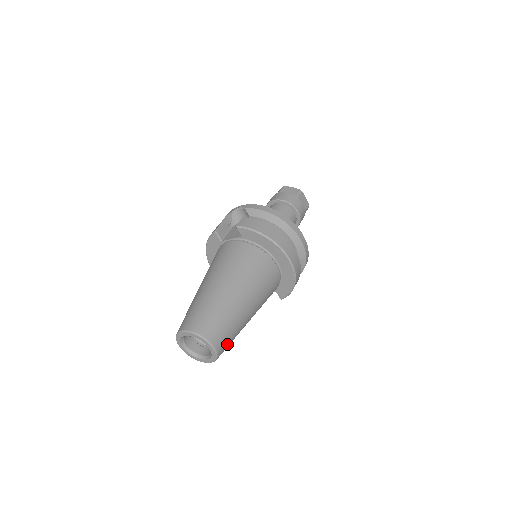
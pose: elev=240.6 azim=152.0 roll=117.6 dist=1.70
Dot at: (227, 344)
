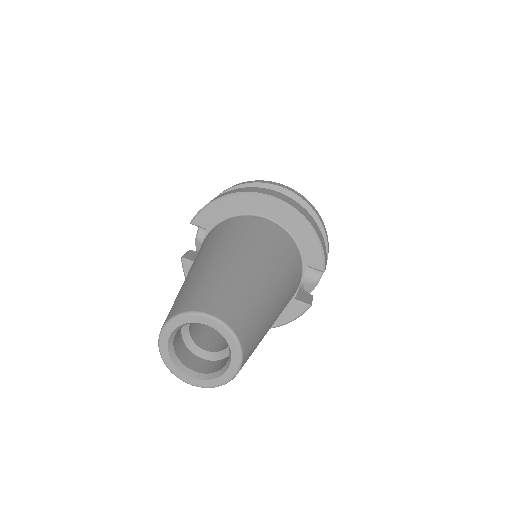
Dot at: (243, 314)
